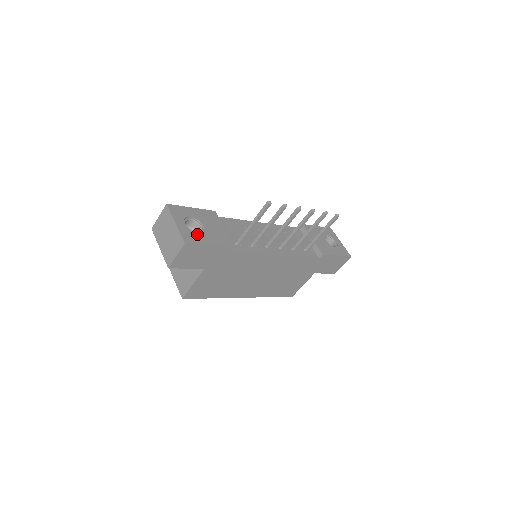
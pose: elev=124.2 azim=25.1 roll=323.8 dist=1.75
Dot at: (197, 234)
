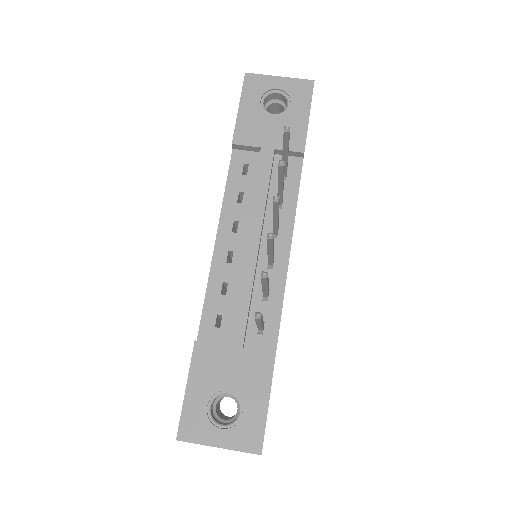
Dot at: (244, 417)
